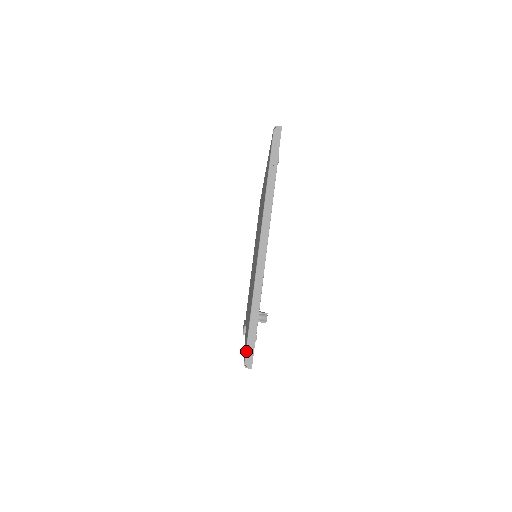
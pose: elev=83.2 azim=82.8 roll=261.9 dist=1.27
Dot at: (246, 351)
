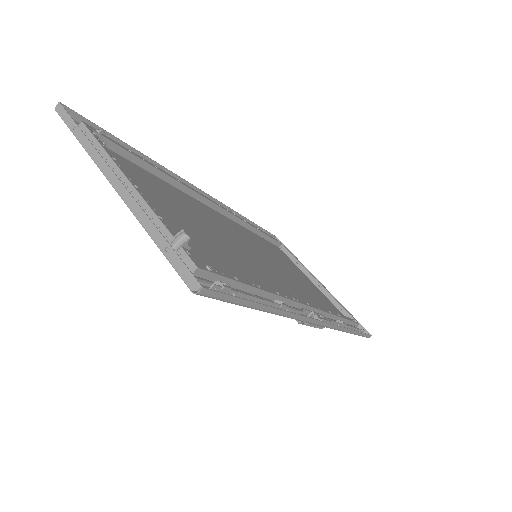
Dot at: (181, 278)
